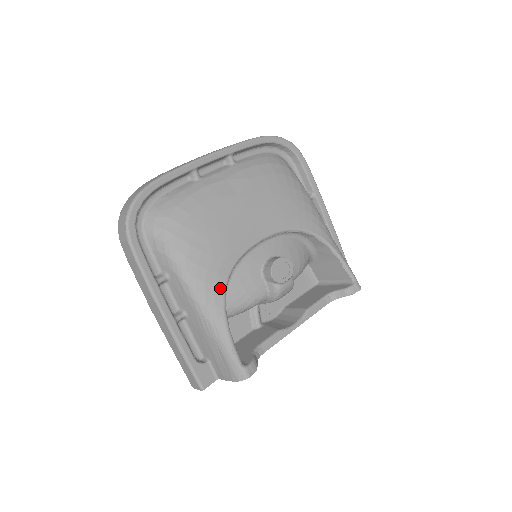
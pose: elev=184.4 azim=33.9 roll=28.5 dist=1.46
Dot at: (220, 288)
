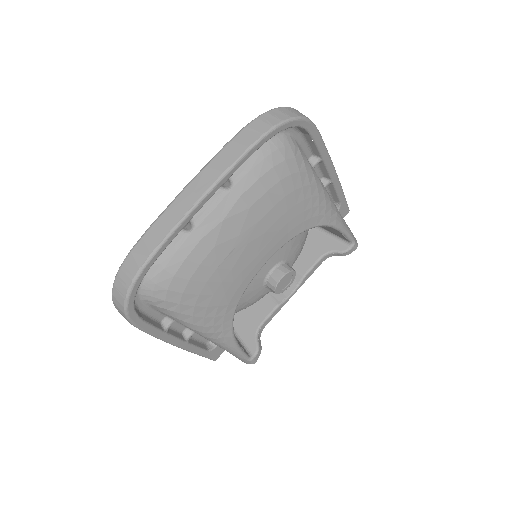
Dot at: (228, 324)
